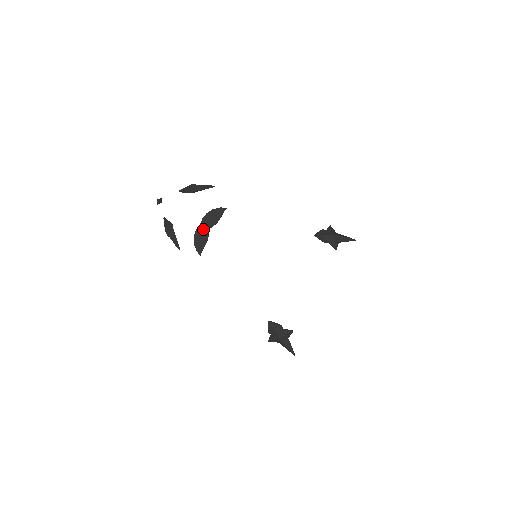
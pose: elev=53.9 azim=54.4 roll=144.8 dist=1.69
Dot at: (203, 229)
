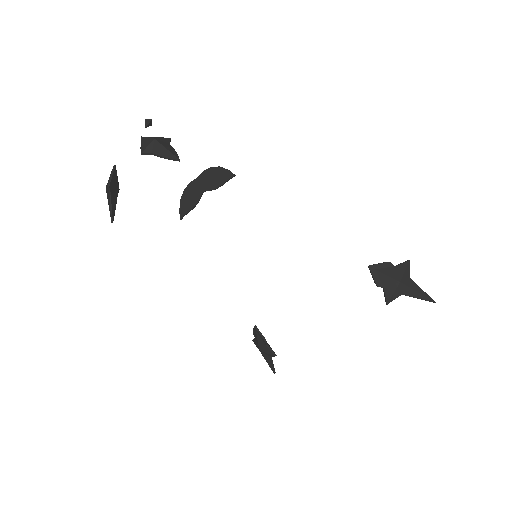
Dot at: (197, 187)
